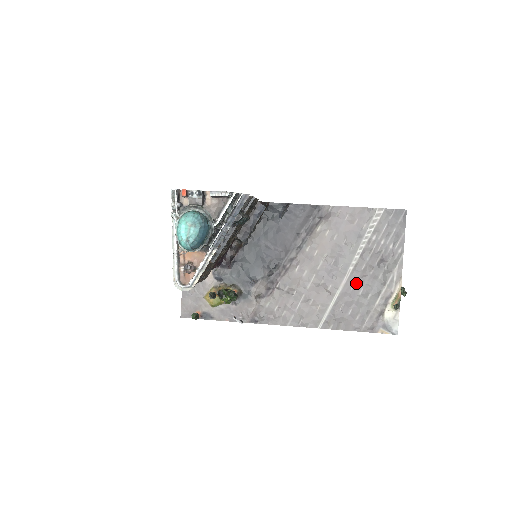
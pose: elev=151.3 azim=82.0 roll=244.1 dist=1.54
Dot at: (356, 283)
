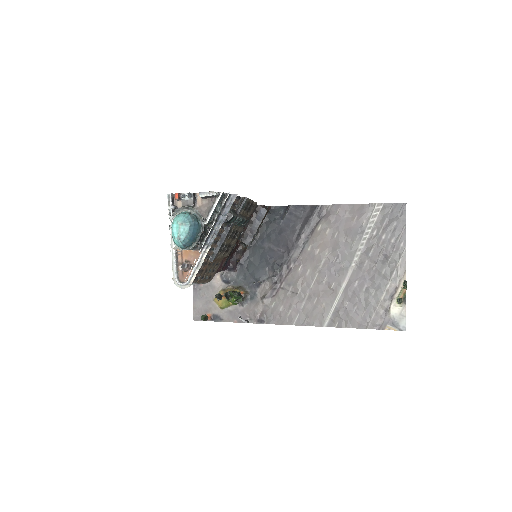
Dot at: (359, 279)
